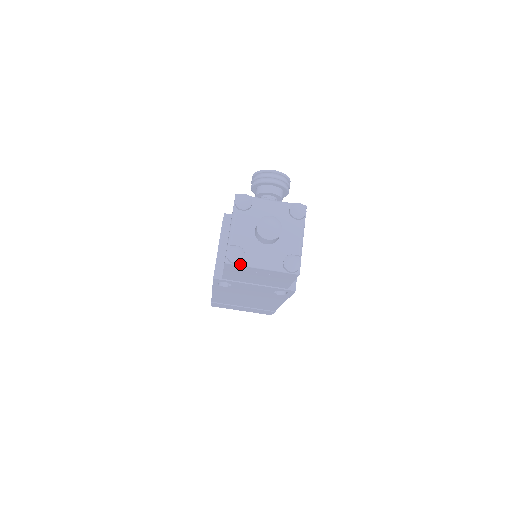
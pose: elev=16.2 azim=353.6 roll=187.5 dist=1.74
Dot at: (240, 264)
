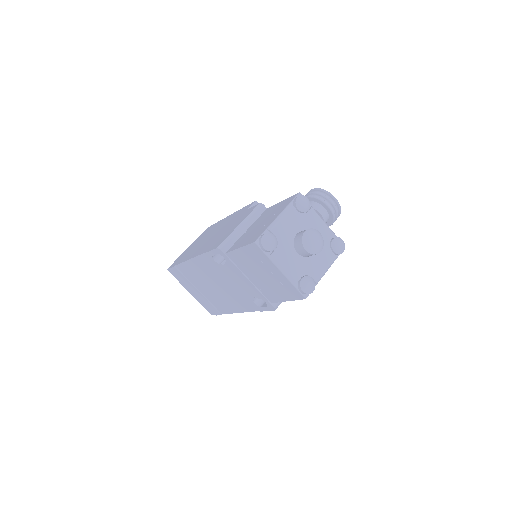
Dot at: (266, 253)
